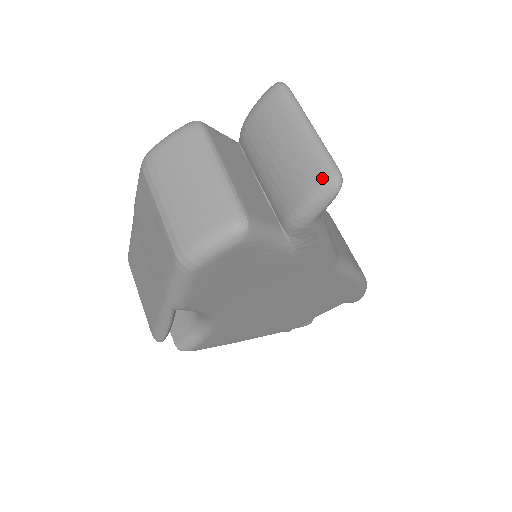
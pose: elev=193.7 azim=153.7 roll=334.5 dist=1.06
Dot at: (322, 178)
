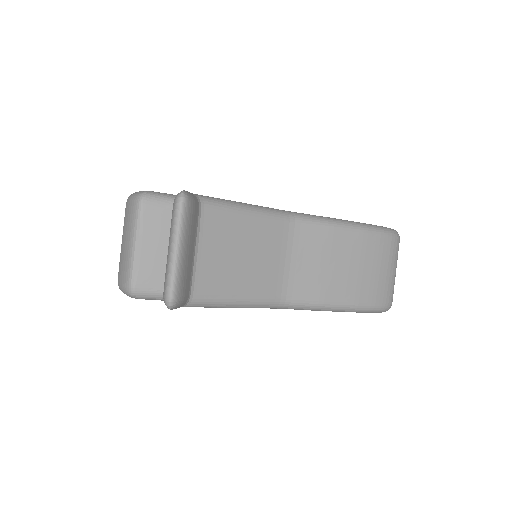
Dot at: (163, 295)
